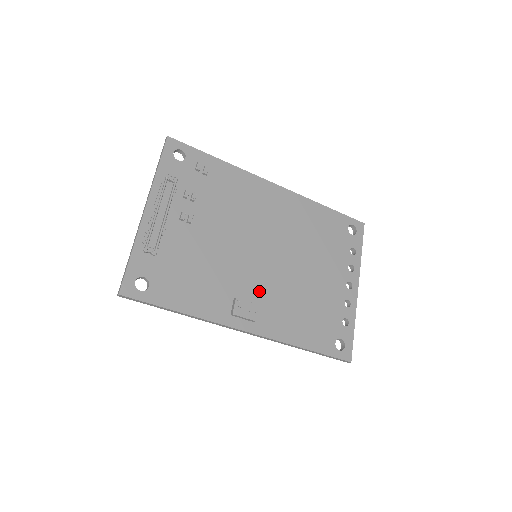
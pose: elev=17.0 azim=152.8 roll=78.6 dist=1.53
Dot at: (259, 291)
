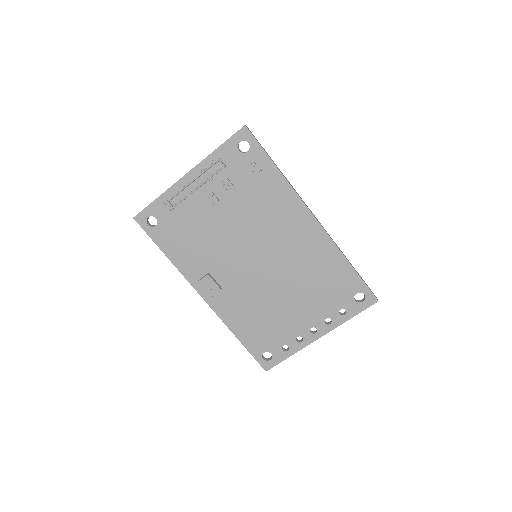
Dot at: (232, 281)
